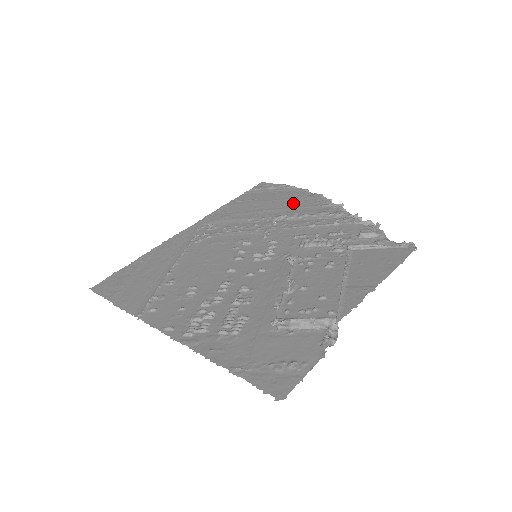
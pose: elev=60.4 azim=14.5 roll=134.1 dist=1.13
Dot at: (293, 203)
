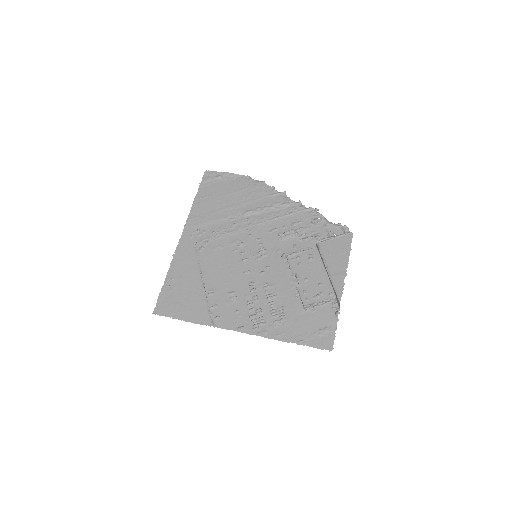
Dot at: (248, 195)
